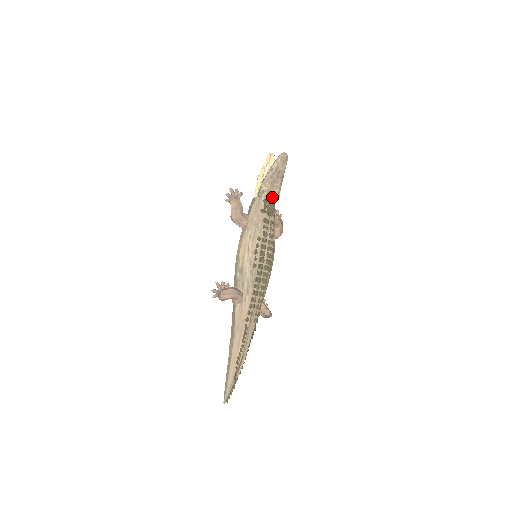
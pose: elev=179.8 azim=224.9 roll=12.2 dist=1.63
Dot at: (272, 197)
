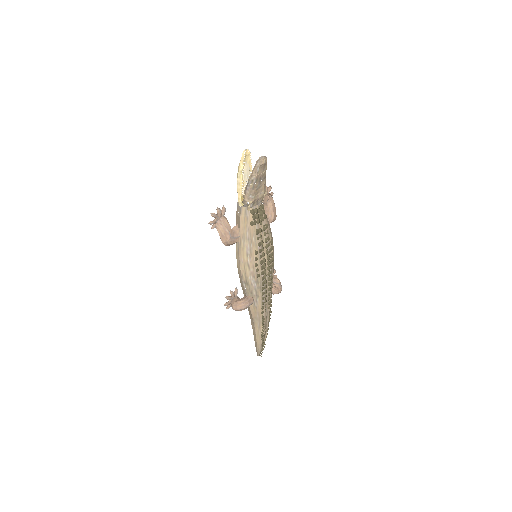
Dot at: (259, 201)
